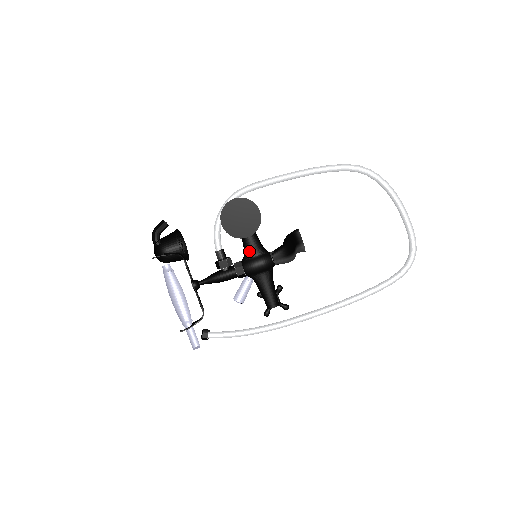
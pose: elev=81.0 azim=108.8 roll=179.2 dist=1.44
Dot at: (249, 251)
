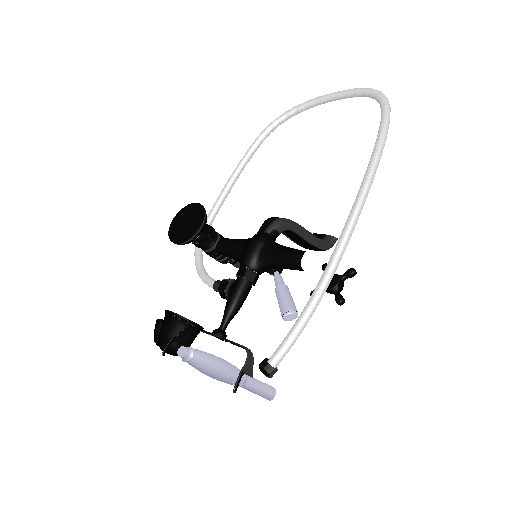
Dot at: (237, 252)
